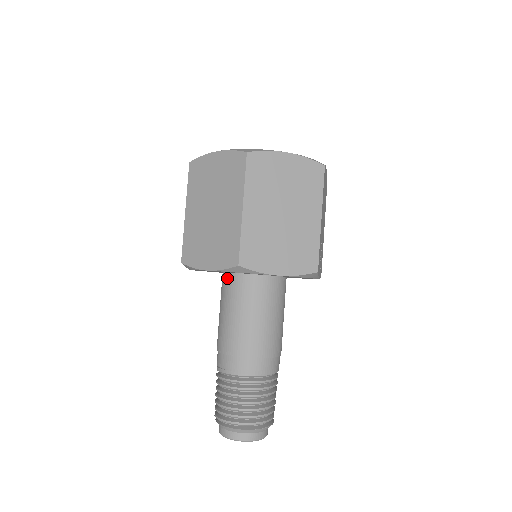
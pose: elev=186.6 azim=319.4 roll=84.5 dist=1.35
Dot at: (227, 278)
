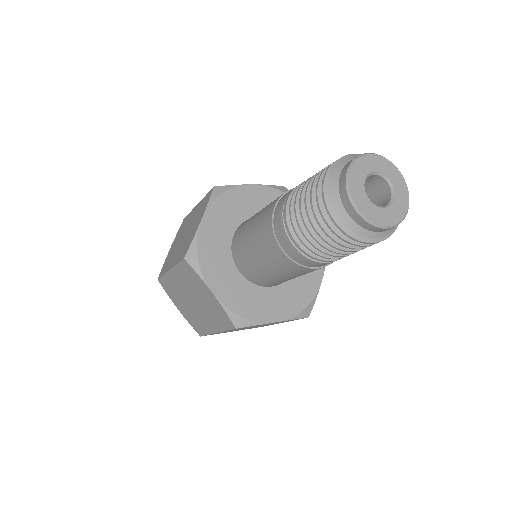
Dot at: (234, 241)
